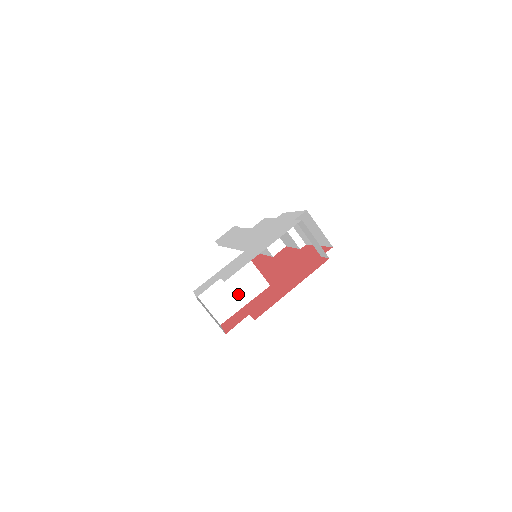
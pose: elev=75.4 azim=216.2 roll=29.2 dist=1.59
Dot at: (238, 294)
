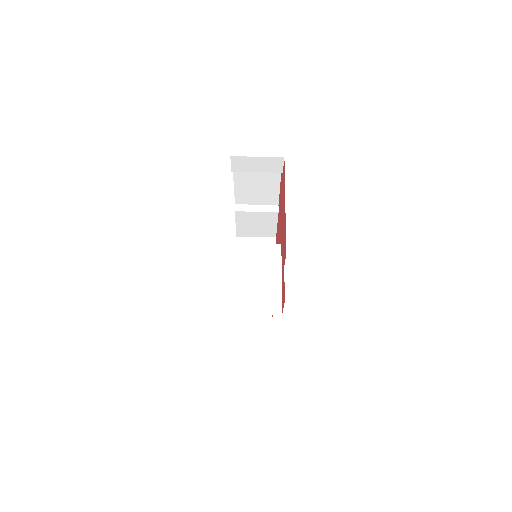
Dot at: (265, 277)
